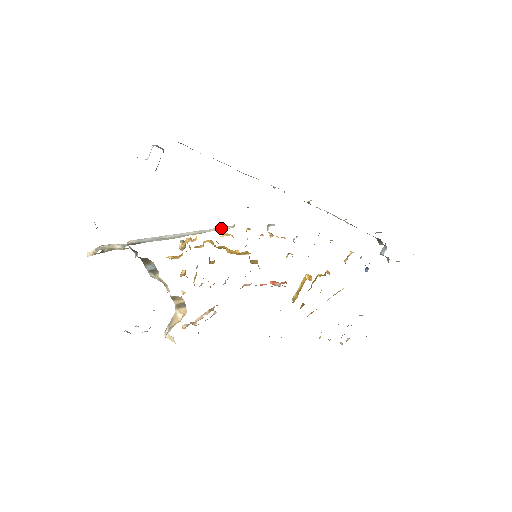
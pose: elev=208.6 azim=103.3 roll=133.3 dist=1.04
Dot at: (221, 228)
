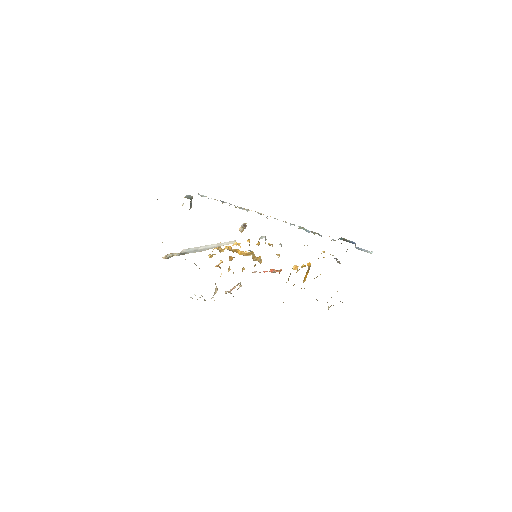
Dot at: (229, 243)
